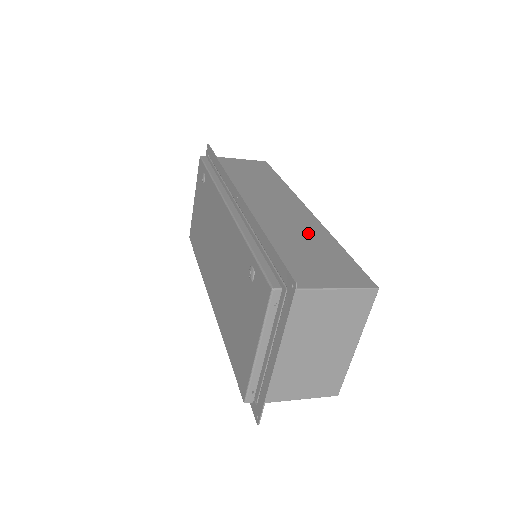
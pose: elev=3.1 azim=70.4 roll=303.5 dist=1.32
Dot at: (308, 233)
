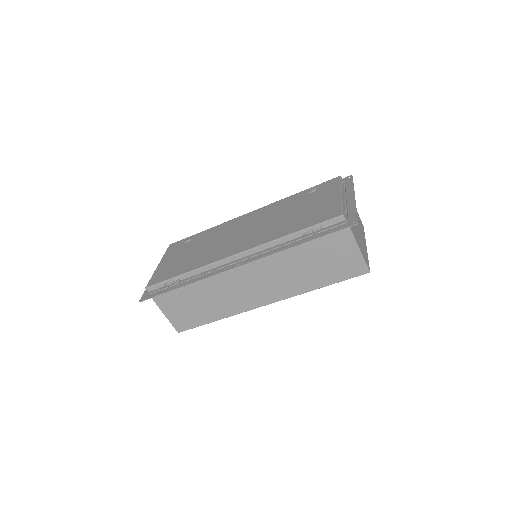
Dot at: occluded
